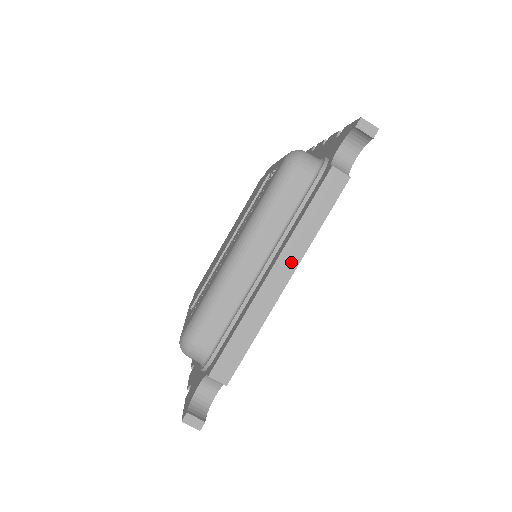
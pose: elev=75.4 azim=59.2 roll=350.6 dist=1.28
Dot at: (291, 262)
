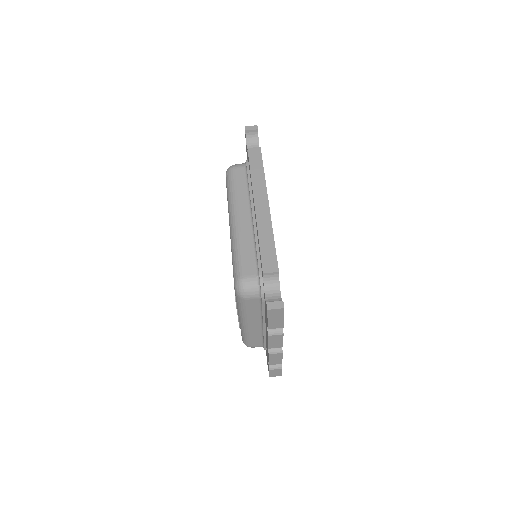
Dot at: (262, 193)
